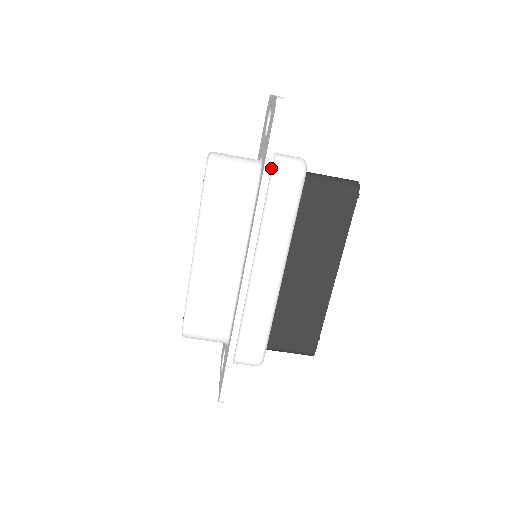
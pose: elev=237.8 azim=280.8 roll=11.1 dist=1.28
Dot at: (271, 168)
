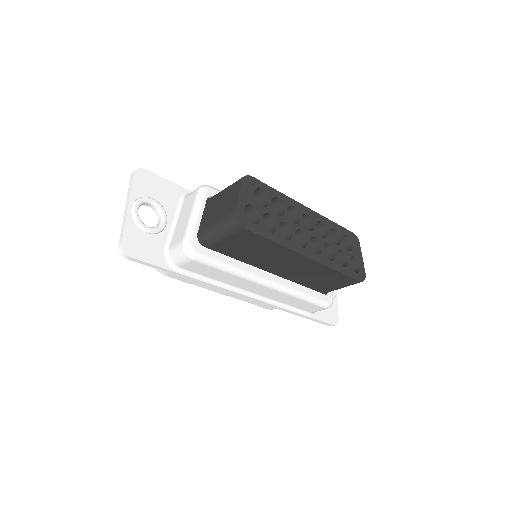
Dot at: (175, 269)
